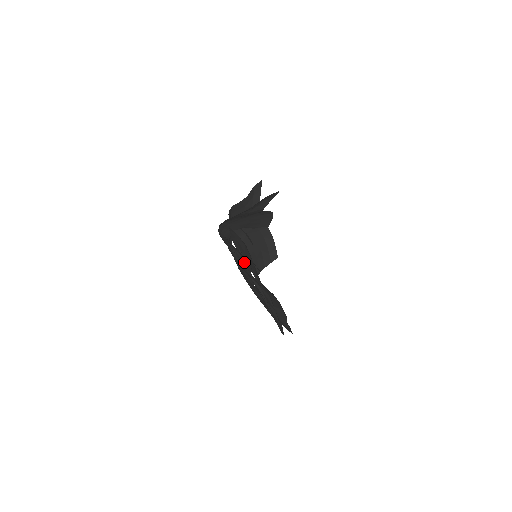
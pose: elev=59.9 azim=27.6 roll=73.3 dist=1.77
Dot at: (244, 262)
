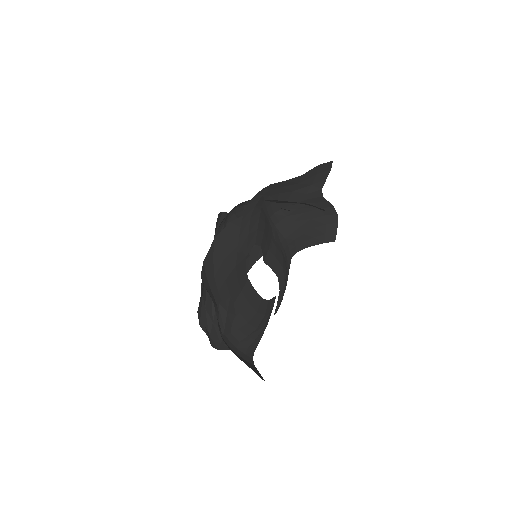
Dot at: occluded
